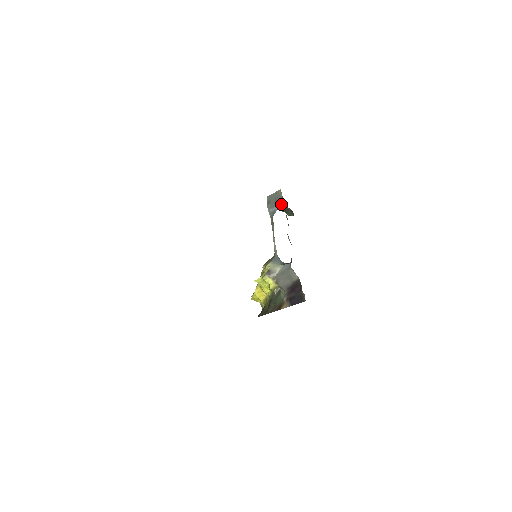
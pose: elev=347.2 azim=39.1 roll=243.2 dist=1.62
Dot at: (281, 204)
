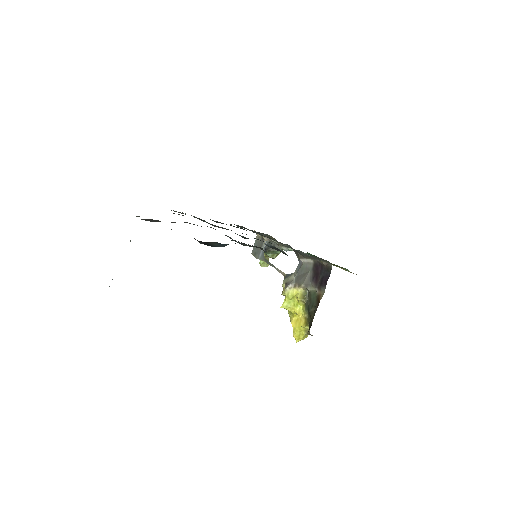
Dot at: (263, 242)
